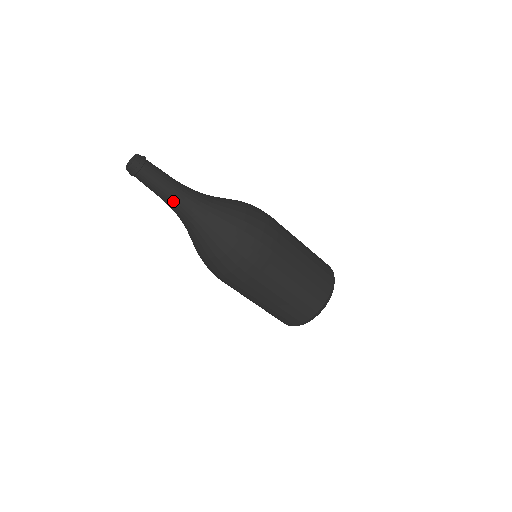
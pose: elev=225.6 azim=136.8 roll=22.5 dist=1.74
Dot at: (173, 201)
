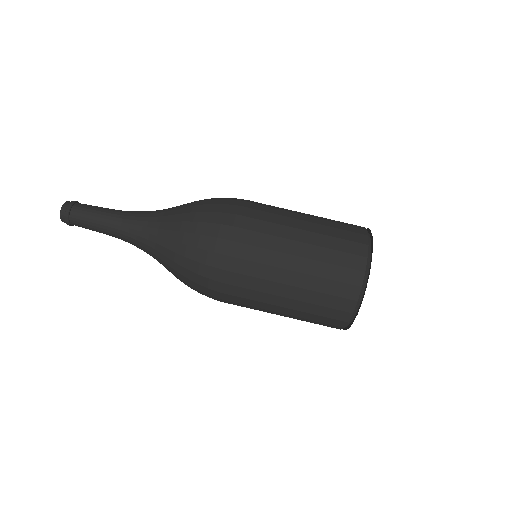
Dot at: (117, 233)
